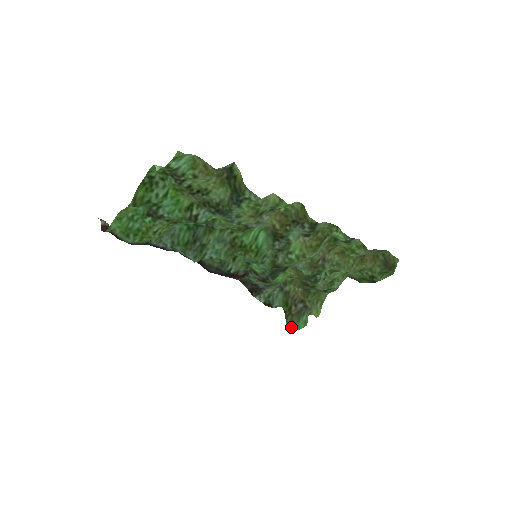
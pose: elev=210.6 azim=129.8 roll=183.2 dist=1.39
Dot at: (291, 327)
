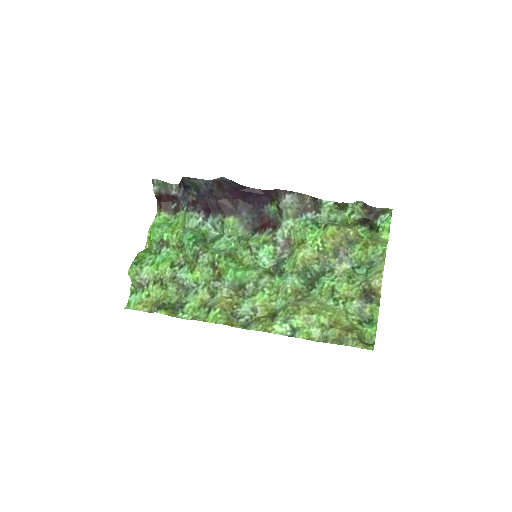
Dot at: occluded
